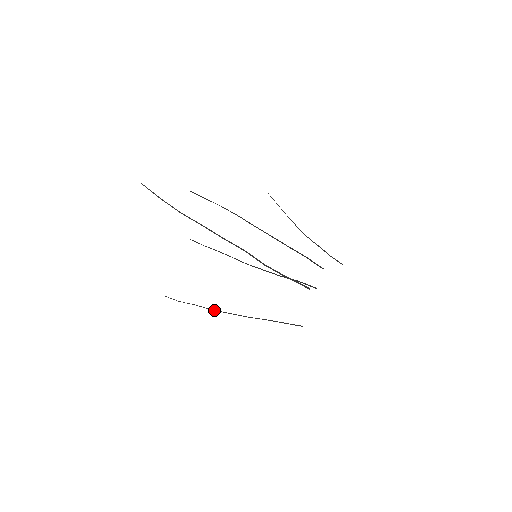
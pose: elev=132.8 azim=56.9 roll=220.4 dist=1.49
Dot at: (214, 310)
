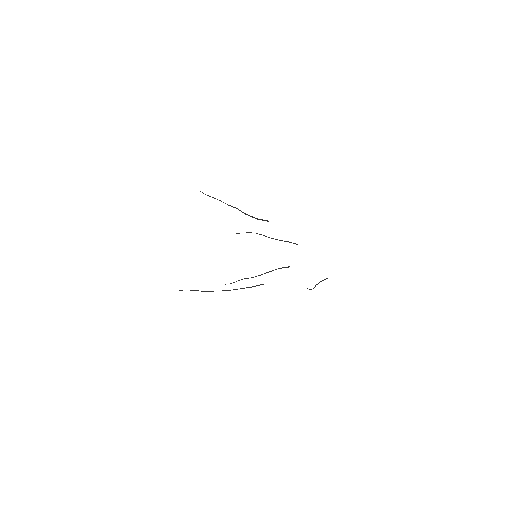
Dot at: occluded
